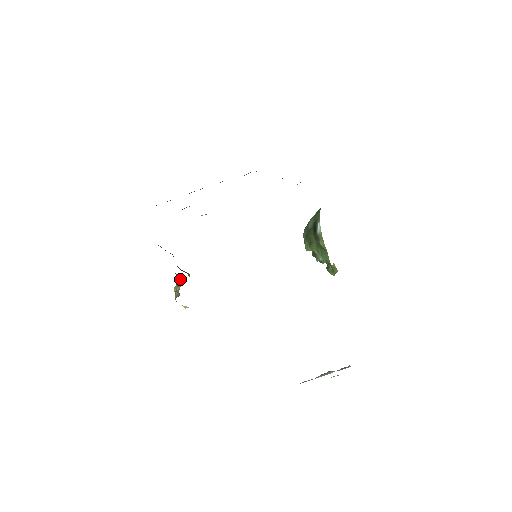
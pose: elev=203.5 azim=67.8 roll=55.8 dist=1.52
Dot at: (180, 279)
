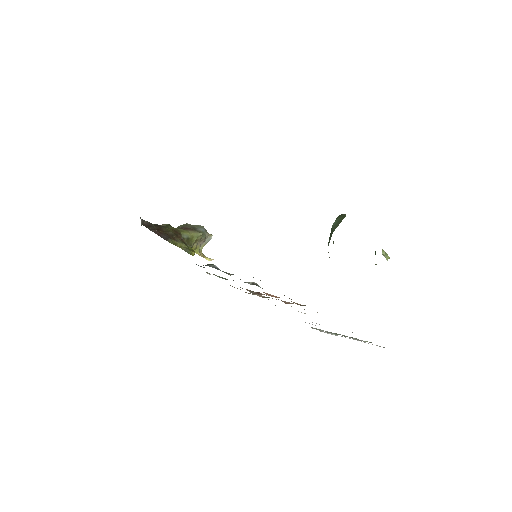
Dot at: (201, 236)
